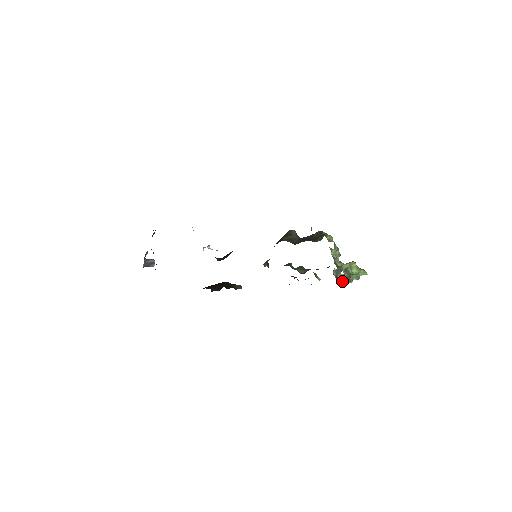
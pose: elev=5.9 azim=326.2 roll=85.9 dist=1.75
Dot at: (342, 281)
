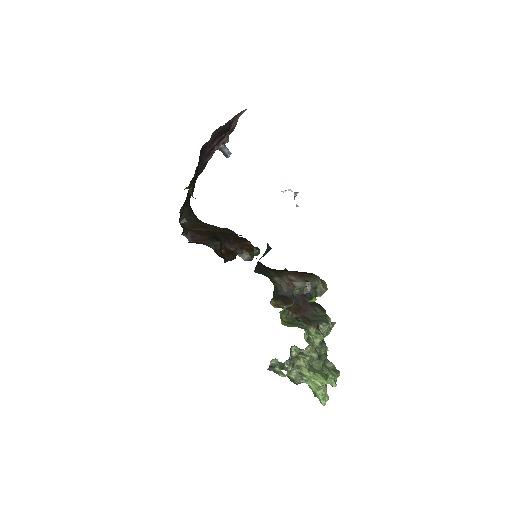
Dot at: occluded
